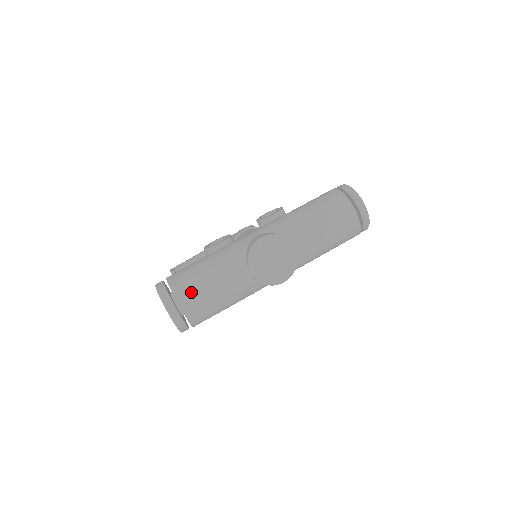
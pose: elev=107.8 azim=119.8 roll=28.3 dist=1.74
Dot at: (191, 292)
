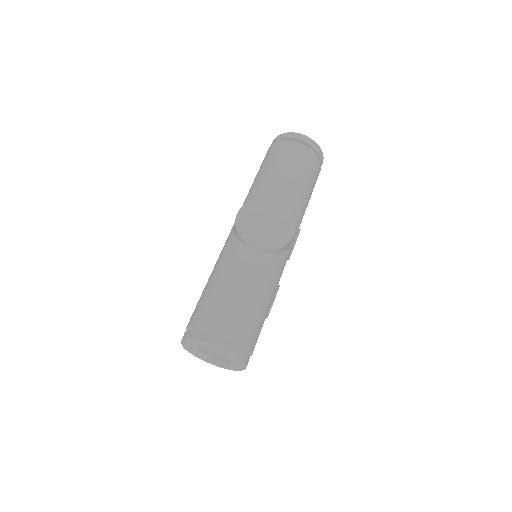
Dot at: (216, 309)
